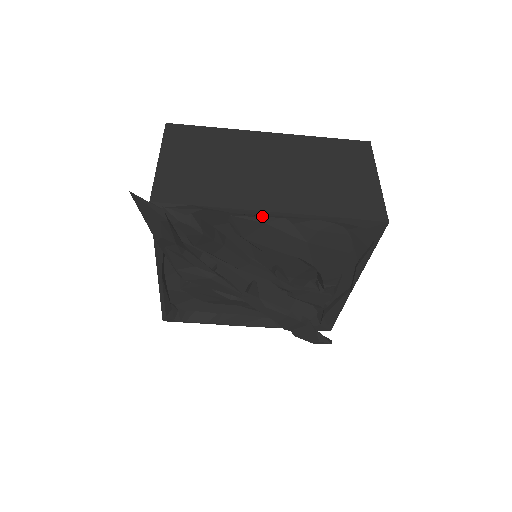
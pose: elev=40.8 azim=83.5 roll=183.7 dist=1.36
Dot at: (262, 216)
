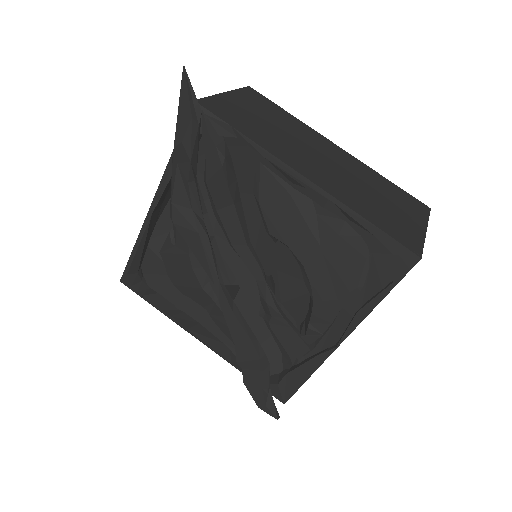
Dot at: (291, 185)
